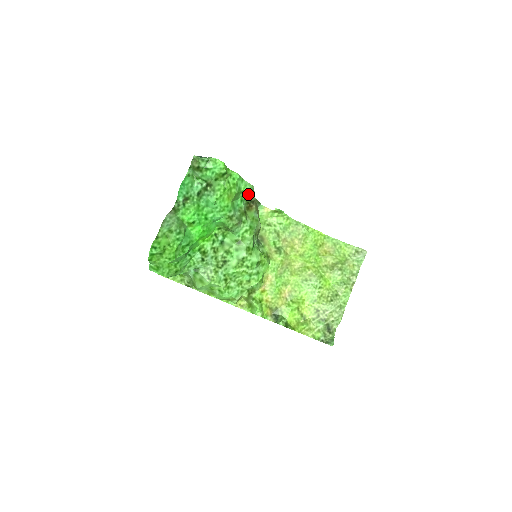
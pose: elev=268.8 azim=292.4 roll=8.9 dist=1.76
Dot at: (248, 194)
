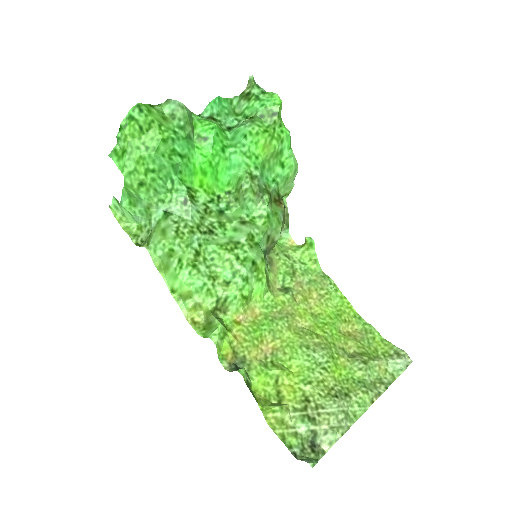
Dot at: (286, 175)
